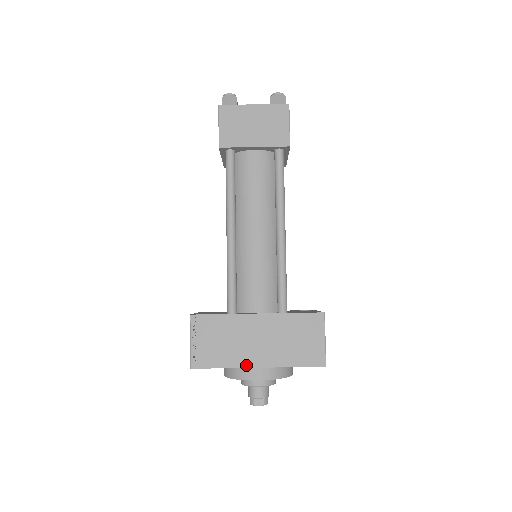
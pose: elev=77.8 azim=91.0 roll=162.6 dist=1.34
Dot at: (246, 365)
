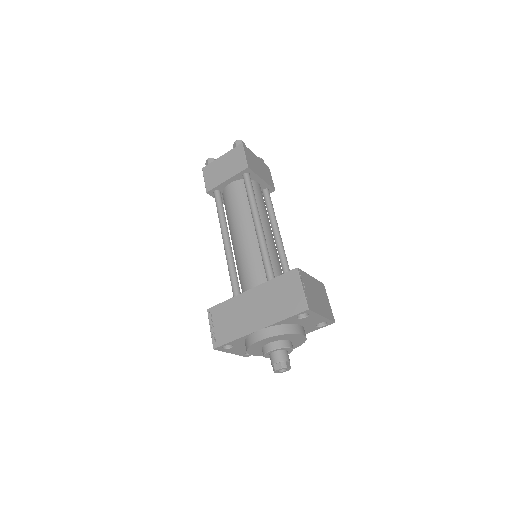
Dot at: (249, 332)
